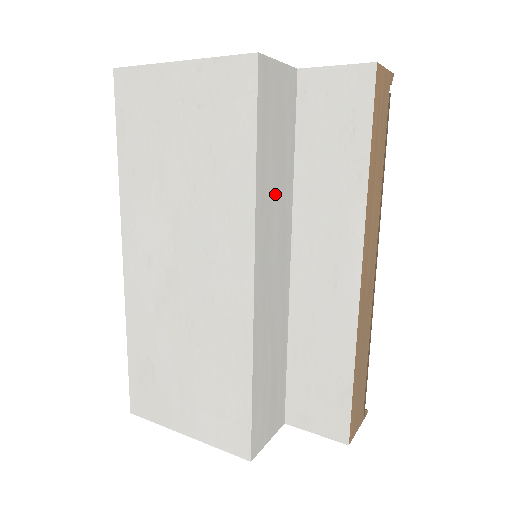
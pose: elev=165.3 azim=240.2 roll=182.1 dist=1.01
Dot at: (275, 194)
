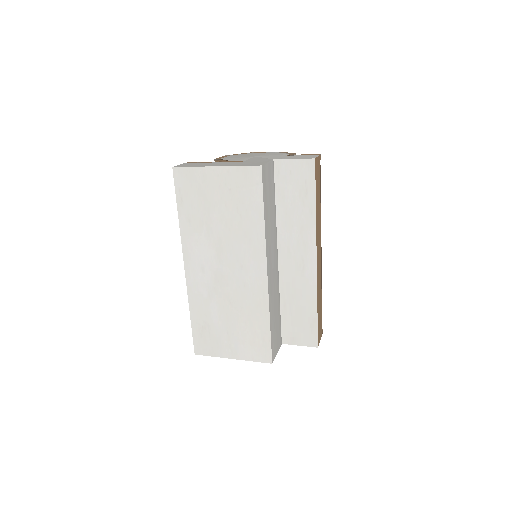
Dot at: (271, 227)
